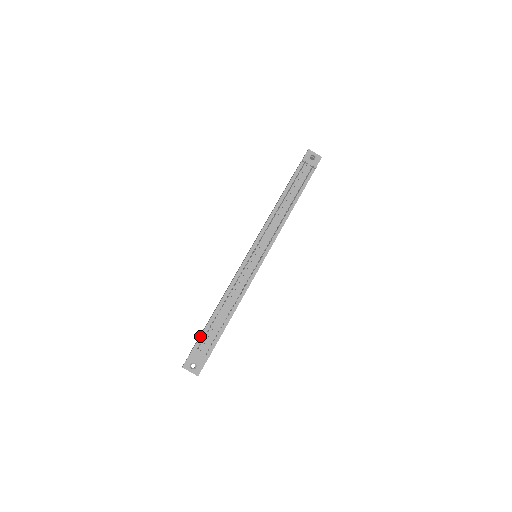
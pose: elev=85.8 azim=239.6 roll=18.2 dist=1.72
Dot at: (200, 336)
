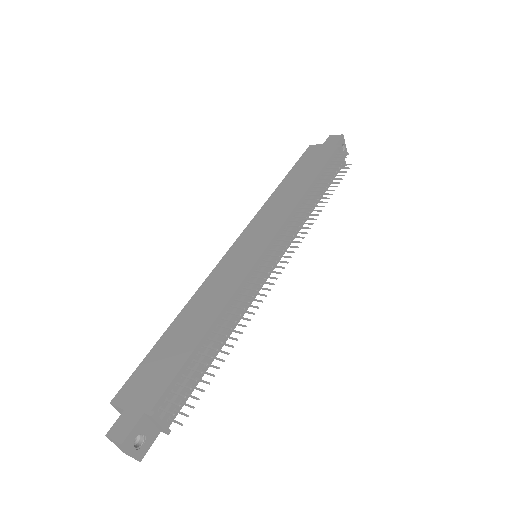
Dot at: (170, 384)
